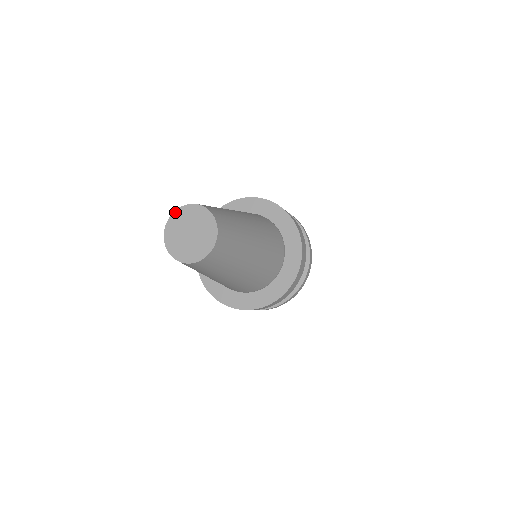
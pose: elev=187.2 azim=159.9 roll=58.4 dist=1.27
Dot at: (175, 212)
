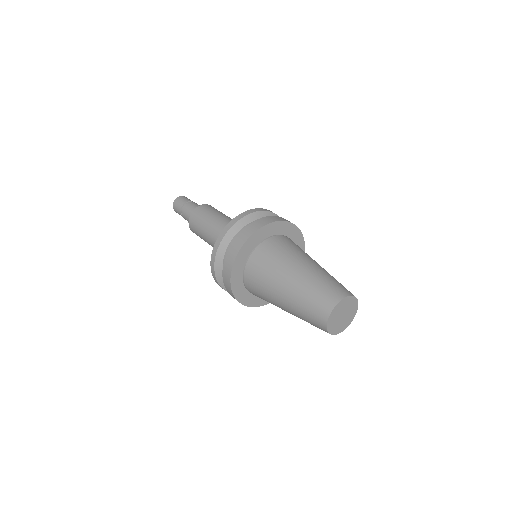
Dot at: (349, 297)
